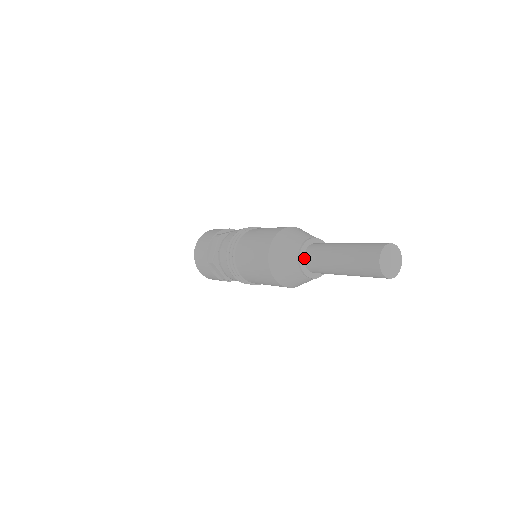
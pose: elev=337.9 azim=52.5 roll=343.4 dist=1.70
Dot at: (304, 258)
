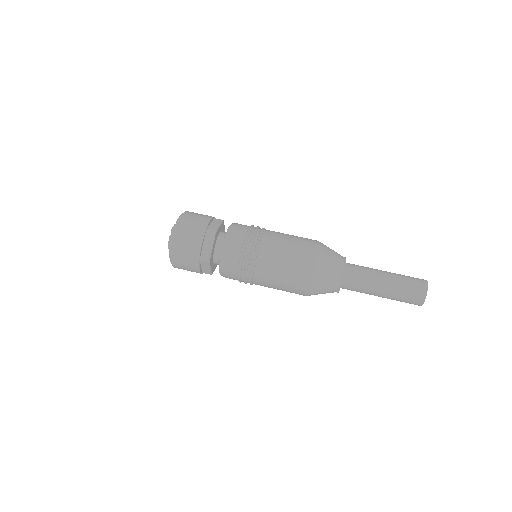
Dot at: (343, 279)
